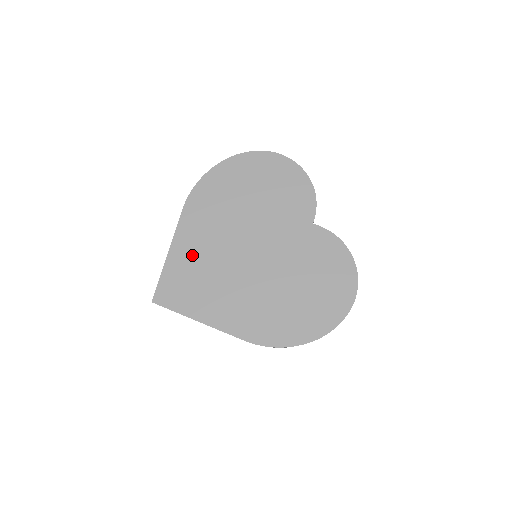
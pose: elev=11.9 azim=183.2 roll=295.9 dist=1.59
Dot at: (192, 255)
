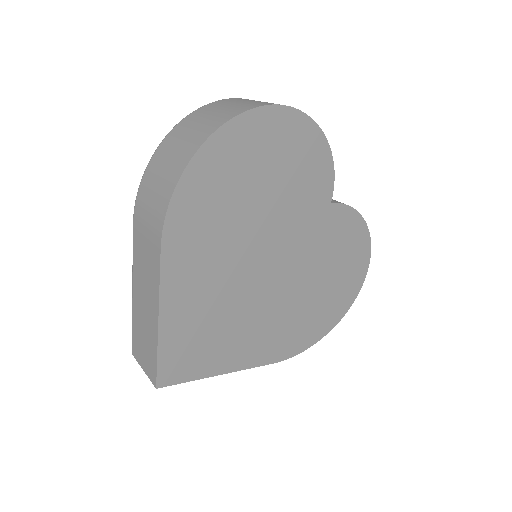
Dot at: (194, 307)
